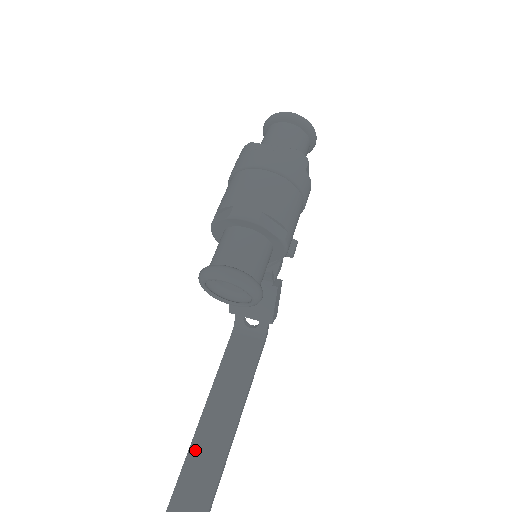
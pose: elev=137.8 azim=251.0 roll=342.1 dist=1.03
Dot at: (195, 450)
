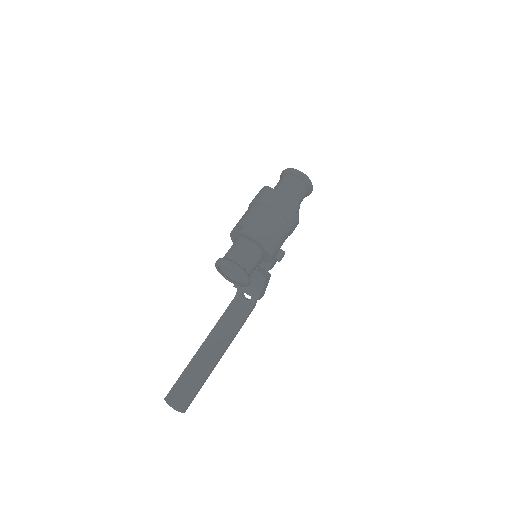
Dot at: (193, 364)
